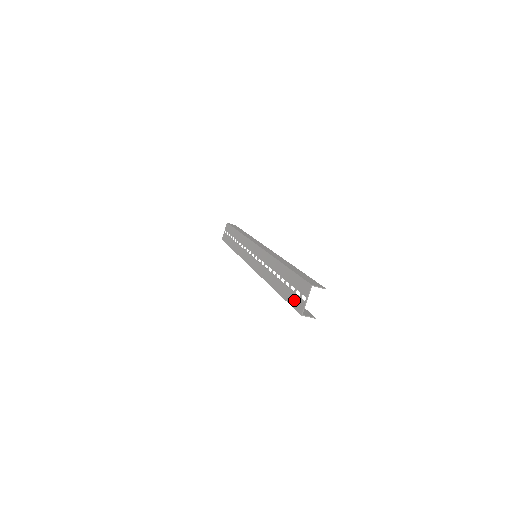
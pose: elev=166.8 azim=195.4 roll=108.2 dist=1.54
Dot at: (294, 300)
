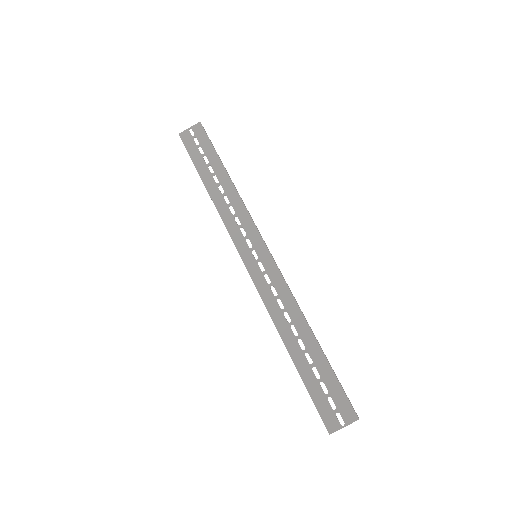
Dot at: (323, 406)
